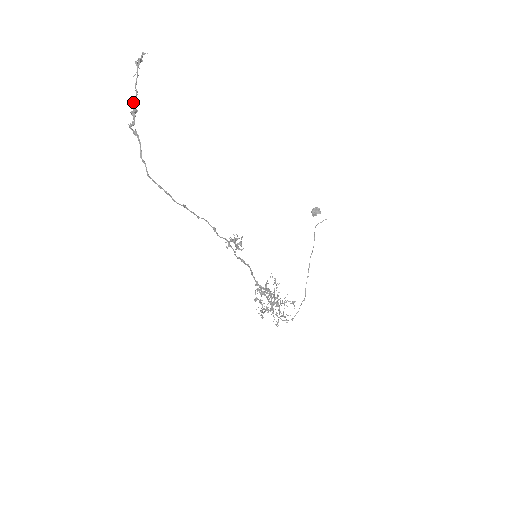
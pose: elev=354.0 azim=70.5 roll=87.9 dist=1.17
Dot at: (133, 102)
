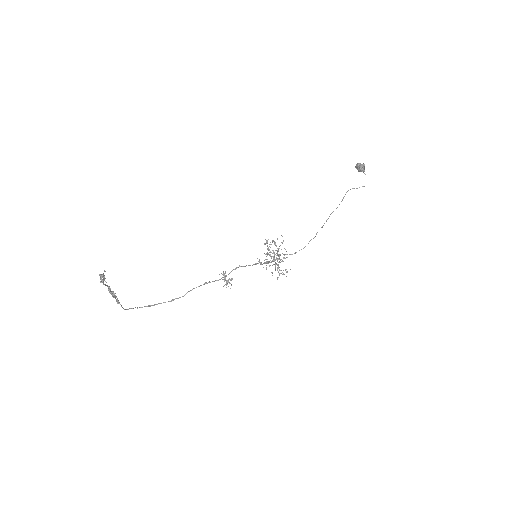
Dot at: (109, 290)
